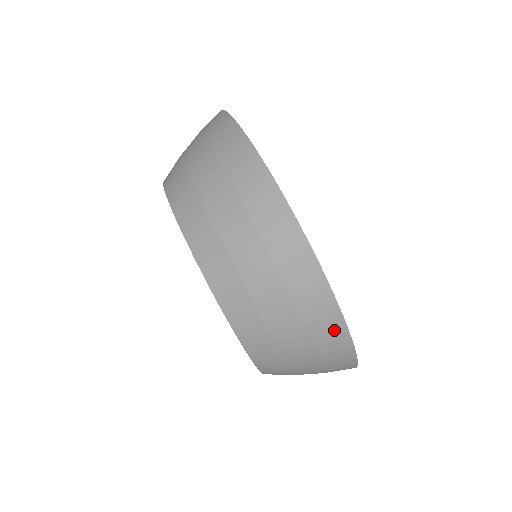
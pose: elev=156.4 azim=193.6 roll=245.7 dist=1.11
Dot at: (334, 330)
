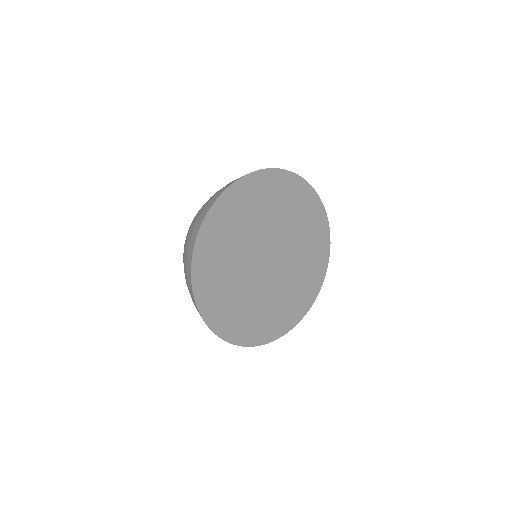
Dot at: (191, 251)
